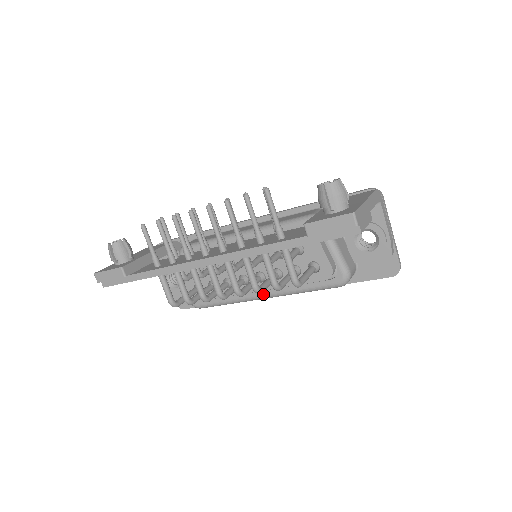
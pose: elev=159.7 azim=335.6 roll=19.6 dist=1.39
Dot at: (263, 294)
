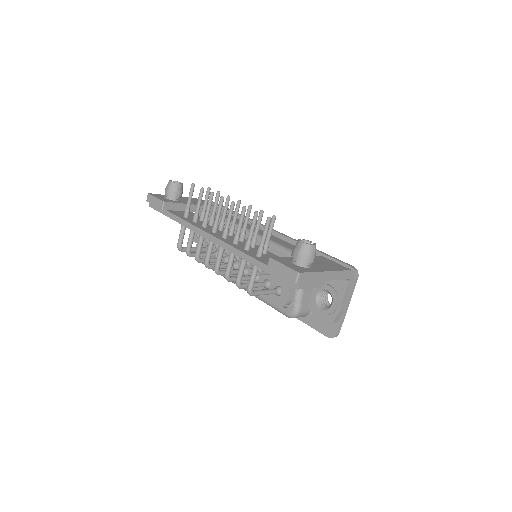
Dot at: occluded
